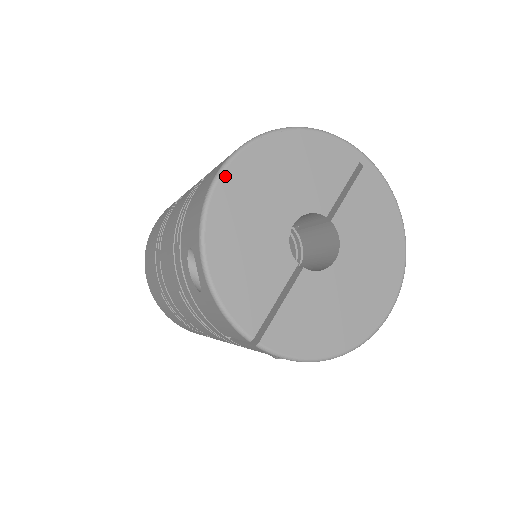
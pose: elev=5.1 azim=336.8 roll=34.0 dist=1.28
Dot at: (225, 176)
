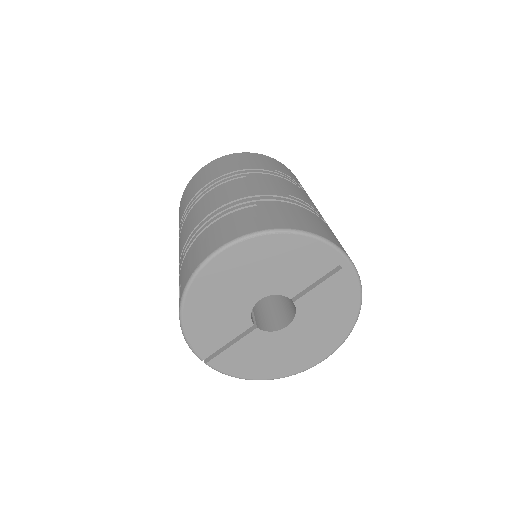
Dot at: (214, 260)
